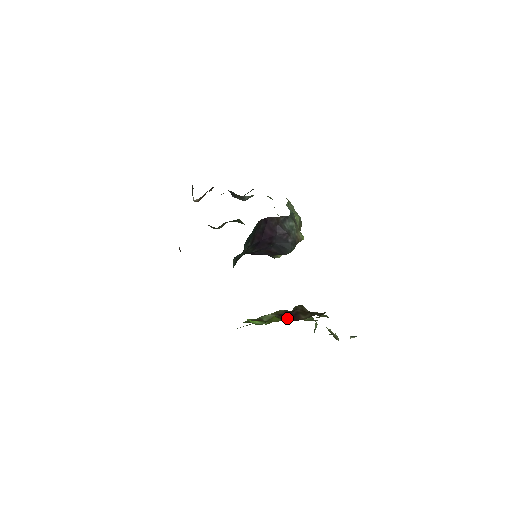
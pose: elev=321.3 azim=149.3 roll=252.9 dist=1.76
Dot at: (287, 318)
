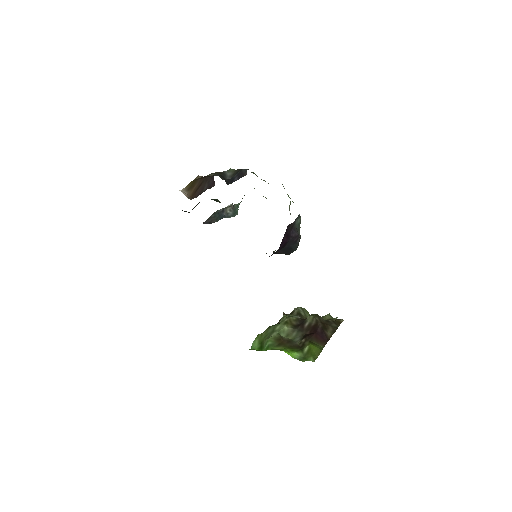
Dot at: (318, 340)
